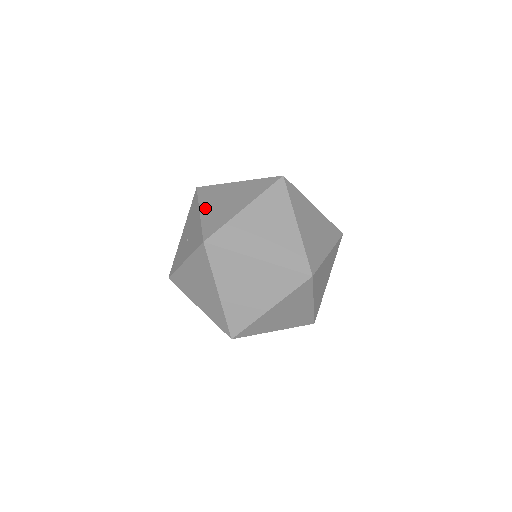
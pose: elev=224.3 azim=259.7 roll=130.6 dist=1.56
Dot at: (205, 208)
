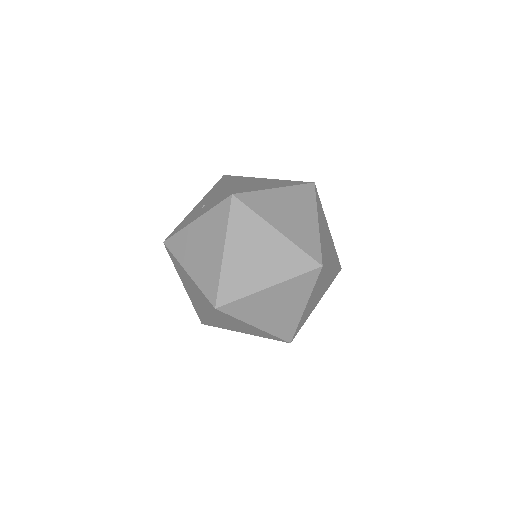
Dot at: (234, 182)
